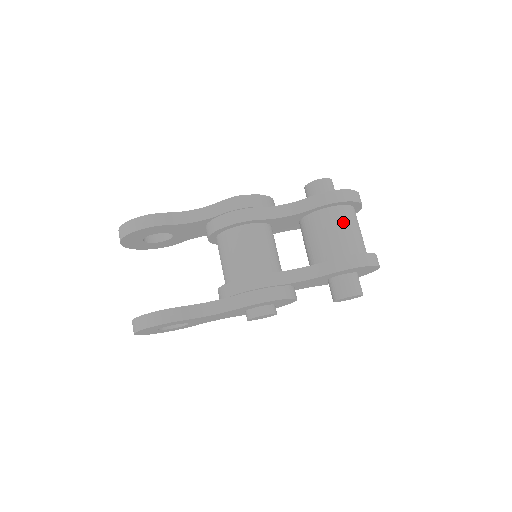
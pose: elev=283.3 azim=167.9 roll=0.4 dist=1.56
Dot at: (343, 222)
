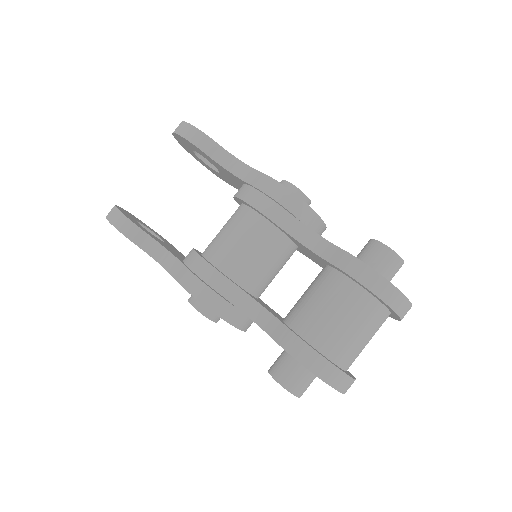
Dot at: (348, 308)
